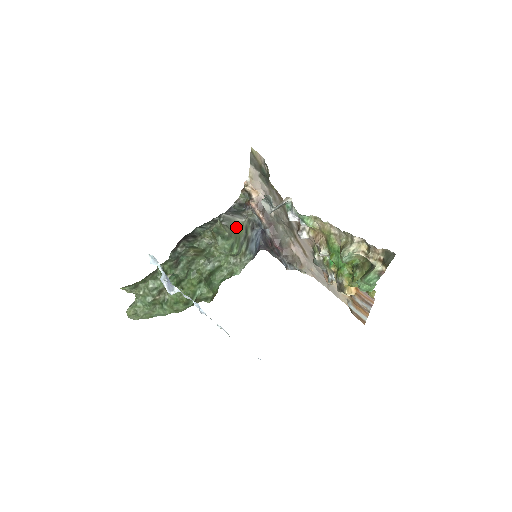
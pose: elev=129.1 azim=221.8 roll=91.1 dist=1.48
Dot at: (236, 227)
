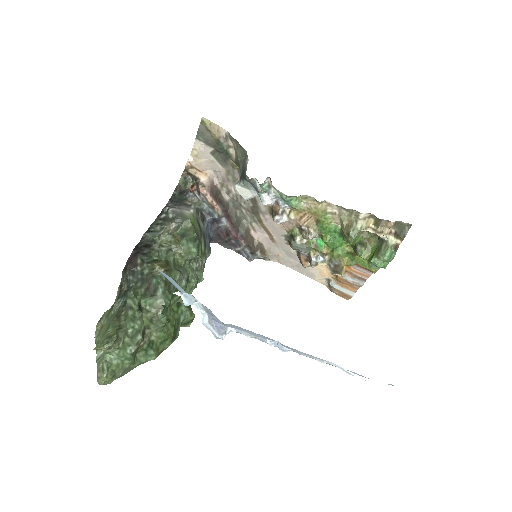
Dot at: occluded
